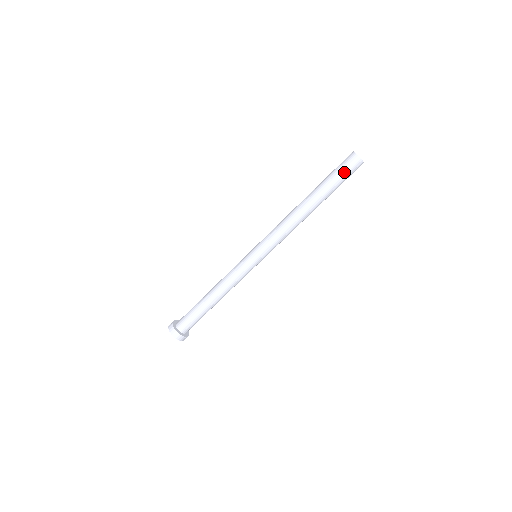
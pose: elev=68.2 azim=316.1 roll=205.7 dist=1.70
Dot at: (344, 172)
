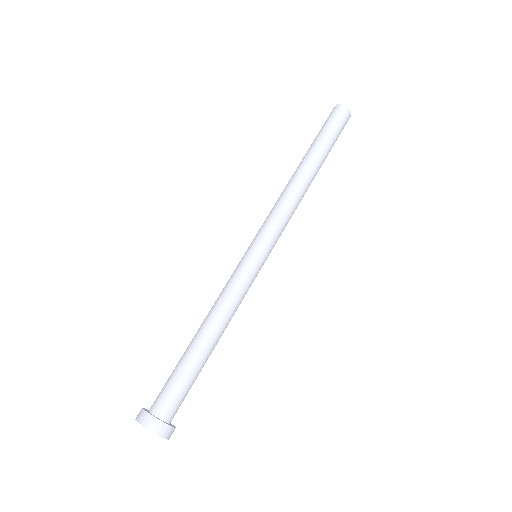
Dot at: (338, 126)
